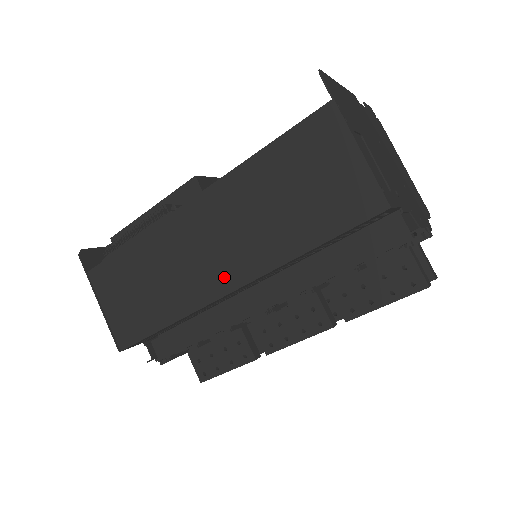
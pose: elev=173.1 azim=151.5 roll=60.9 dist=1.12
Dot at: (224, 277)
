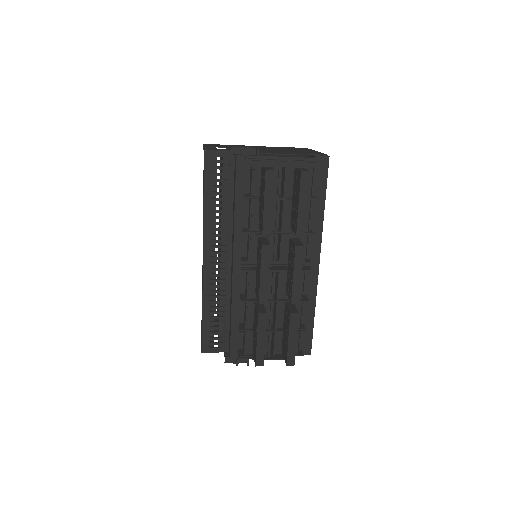
Dot at: occluded
